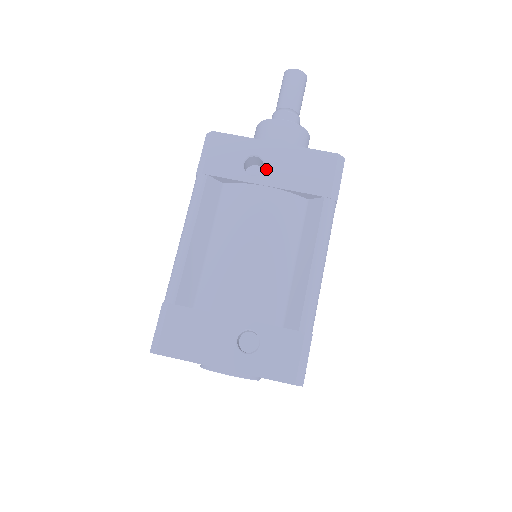
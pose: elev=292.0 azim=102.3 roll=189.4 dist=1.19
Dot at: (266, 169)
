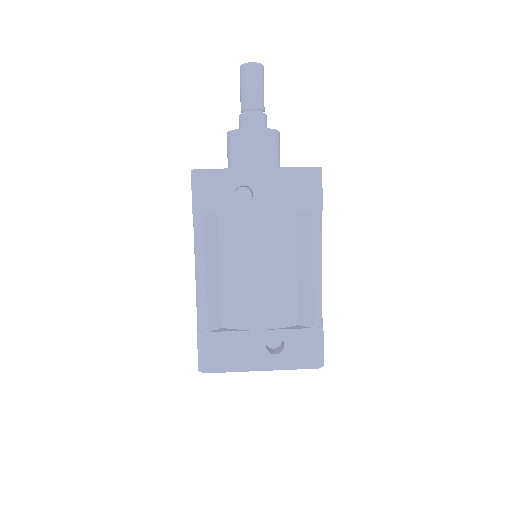
Dot at: (255, 196)
